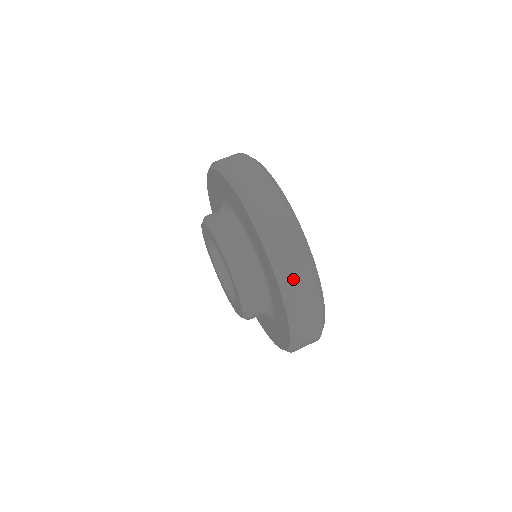
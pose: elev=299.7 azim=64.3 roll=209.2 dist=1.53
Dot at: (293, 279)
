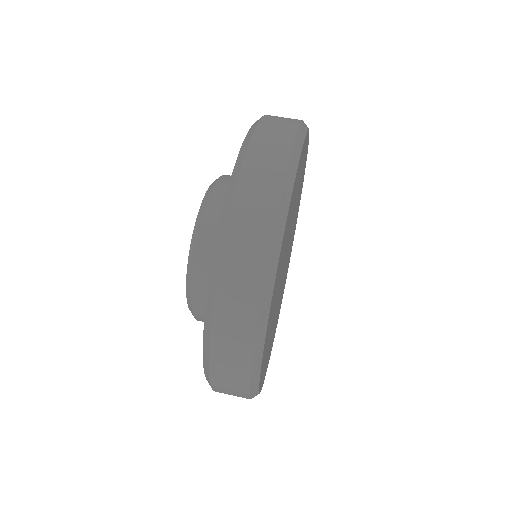
Dot at: (254, 168)
